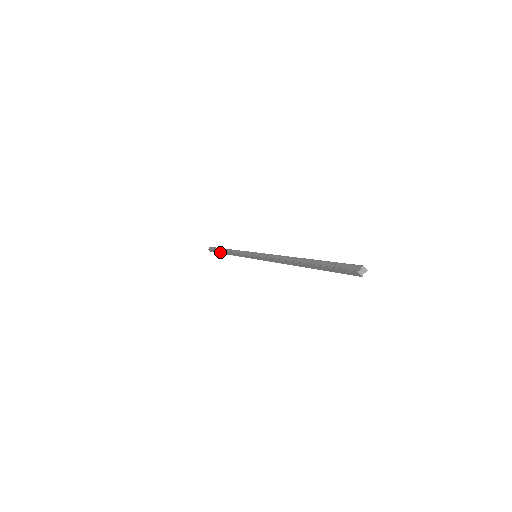
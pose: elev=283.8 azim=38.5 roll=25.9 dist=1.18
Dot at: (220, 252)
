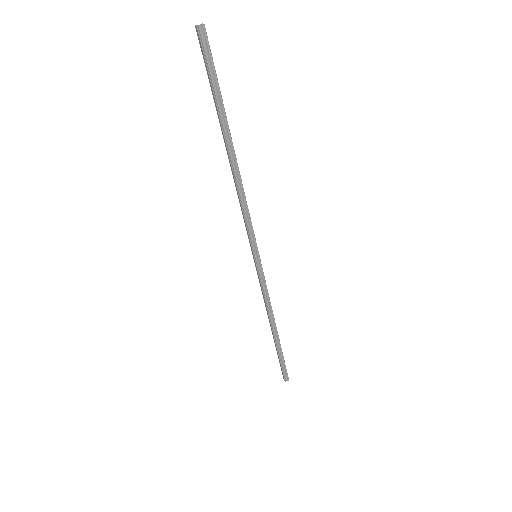
Dot at: (276, 347)
